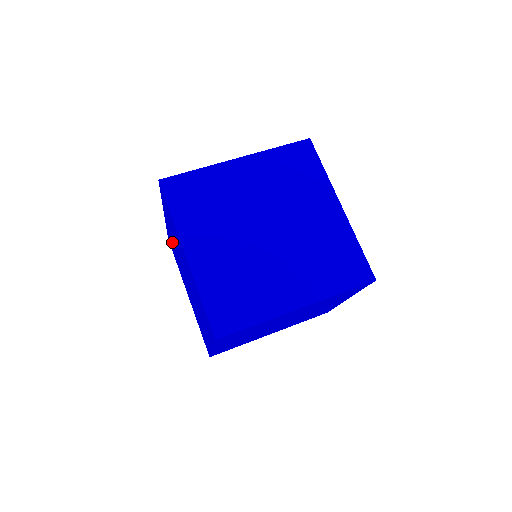
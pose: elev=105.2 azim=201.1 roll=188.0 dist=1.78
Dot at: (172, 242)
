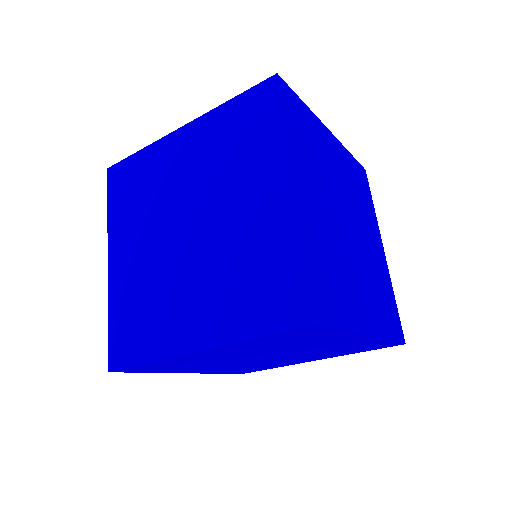
Dot at: occluded
